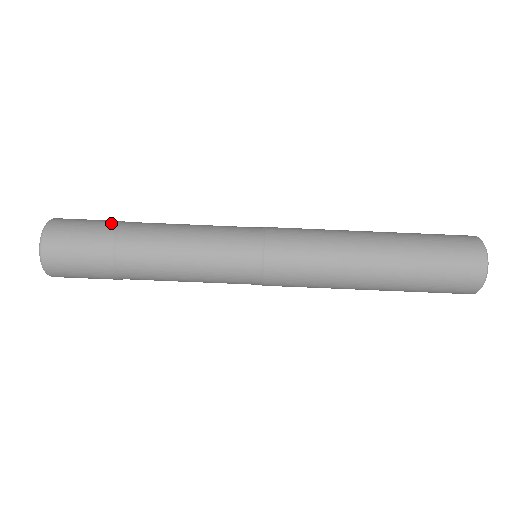
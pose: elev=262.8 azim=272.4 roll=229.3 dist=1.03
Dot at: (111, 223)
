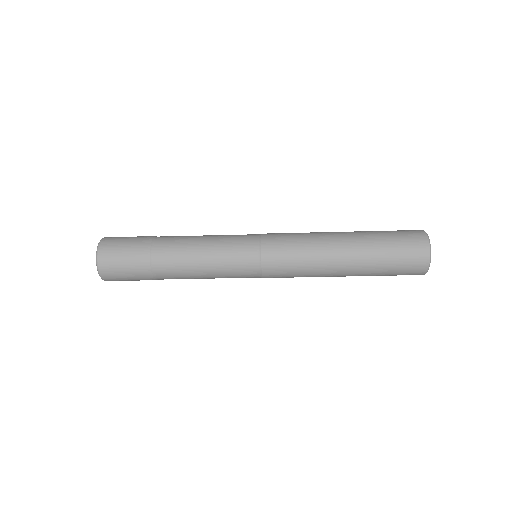
Dot at: (144, 246)
